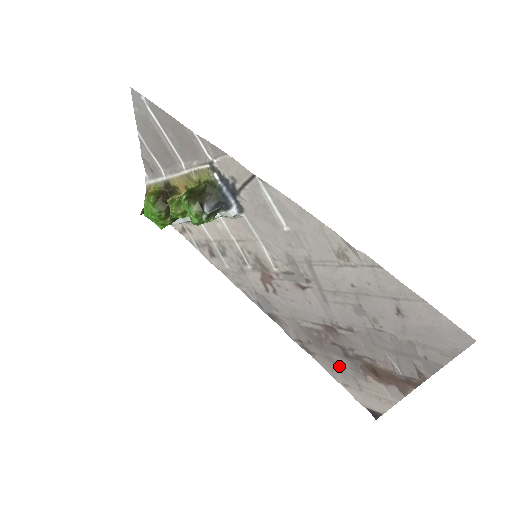
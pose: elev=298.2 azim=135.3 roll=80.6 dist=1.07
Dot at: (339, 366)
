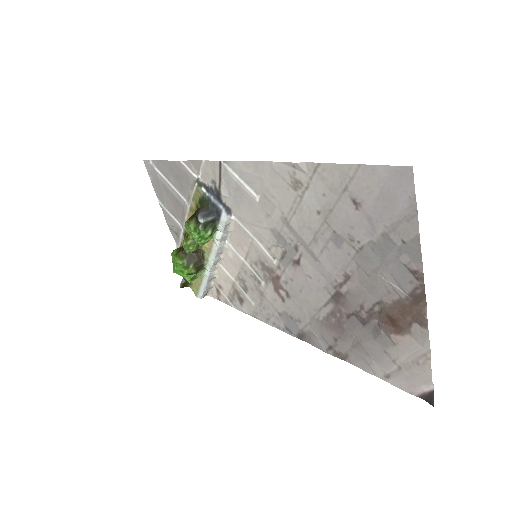
Dot at: (367, 347)
